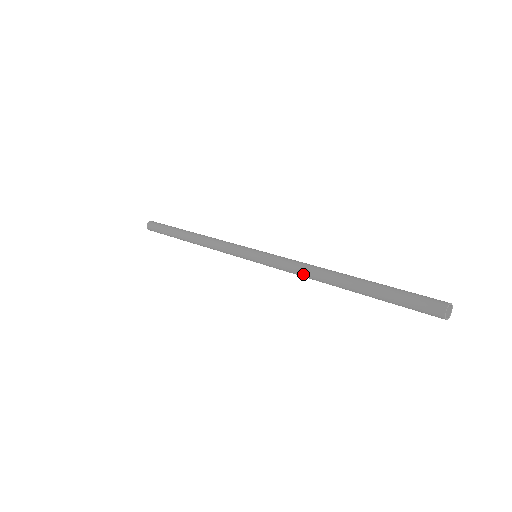
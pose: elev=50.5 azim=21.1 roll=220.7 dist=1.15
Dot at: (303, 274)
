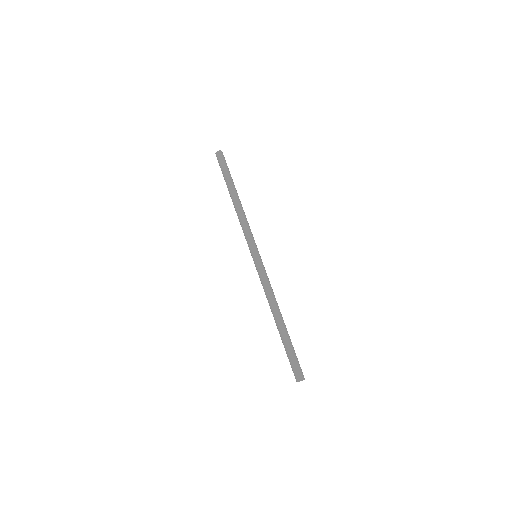
Dot at: (268, 296)
